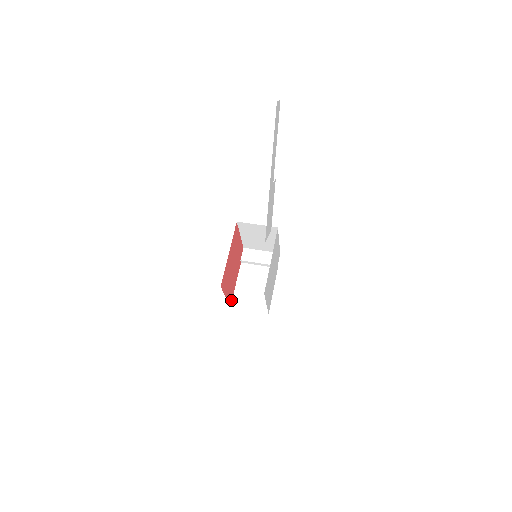
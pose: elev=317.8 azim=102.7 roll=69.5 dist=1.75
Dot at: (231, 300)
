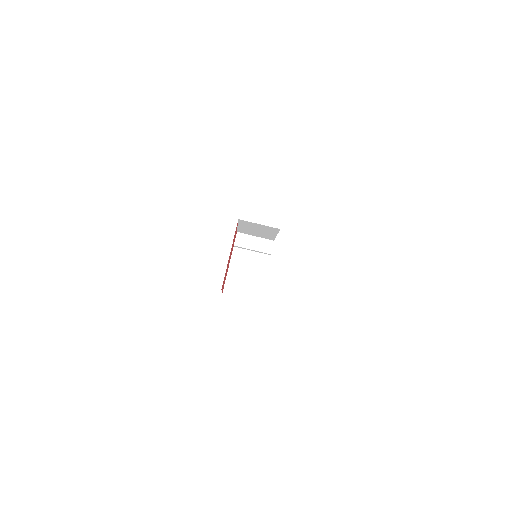
Dot at: occluded
